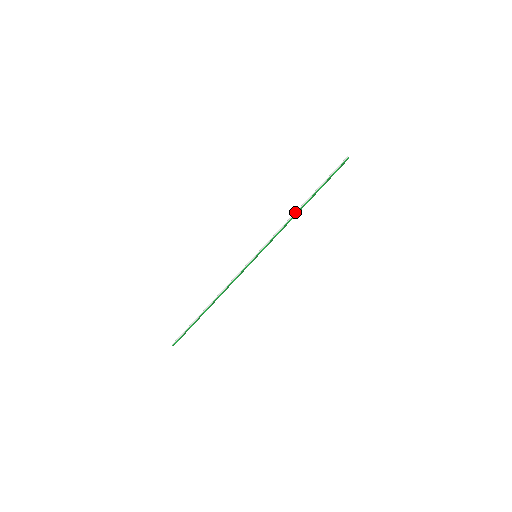
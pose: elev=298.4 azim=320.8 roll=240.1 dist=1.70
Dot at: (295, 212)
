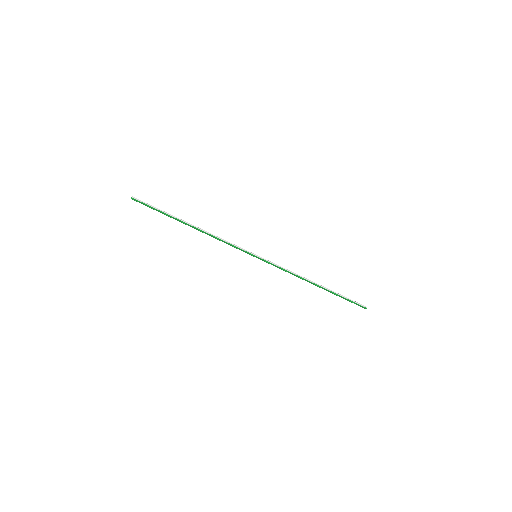
Dot at: (308, 279)
